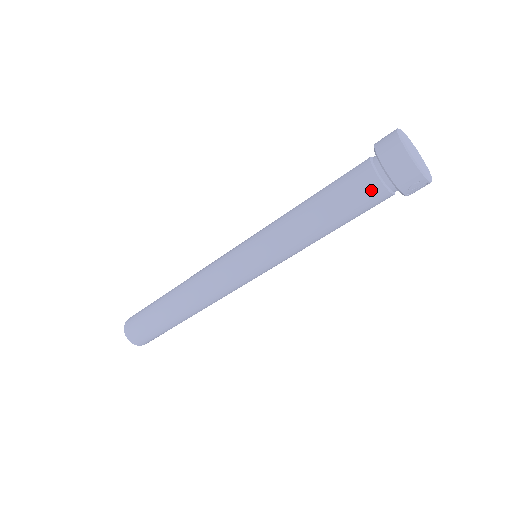
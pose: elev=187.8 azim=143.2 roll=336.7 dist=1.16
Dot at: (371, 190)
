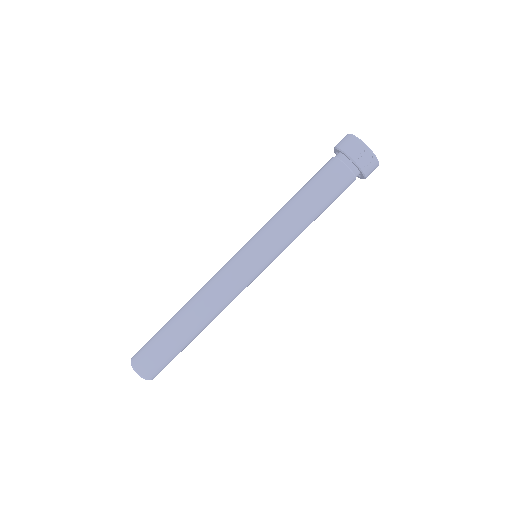
Dot at: (334, 167)
